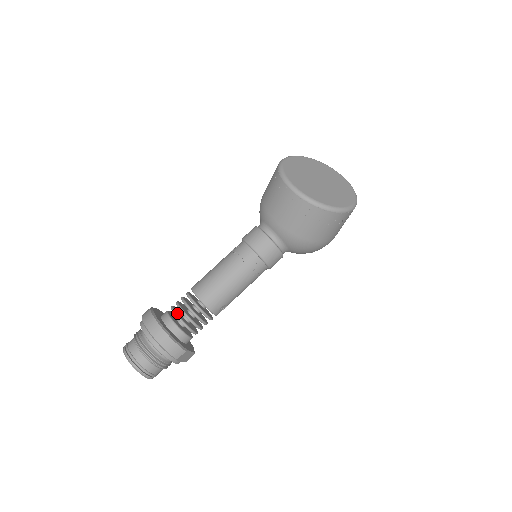
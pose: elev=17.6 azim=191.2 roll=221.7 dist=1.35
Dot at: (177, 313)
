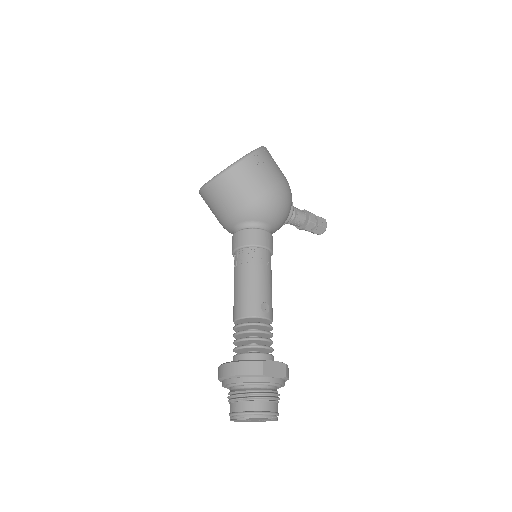
Dot at: (237, 347)
